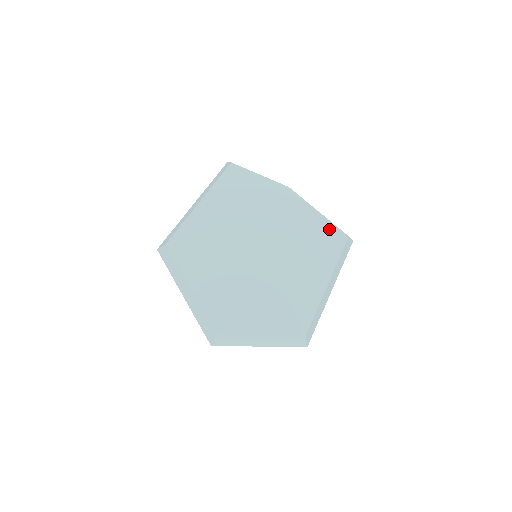
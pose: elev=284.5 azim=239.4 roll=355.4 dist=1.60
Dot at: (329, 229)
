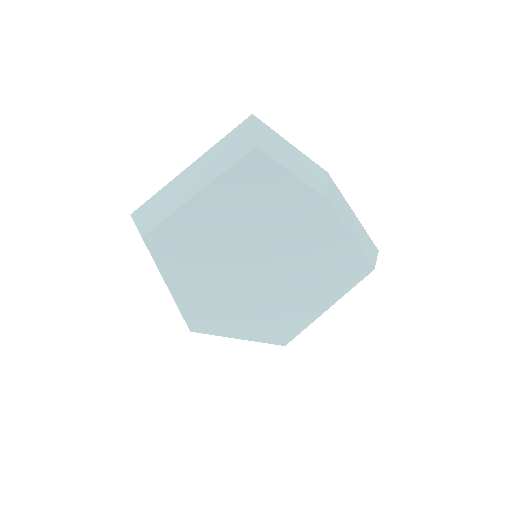
Dot at: (355, 258)
